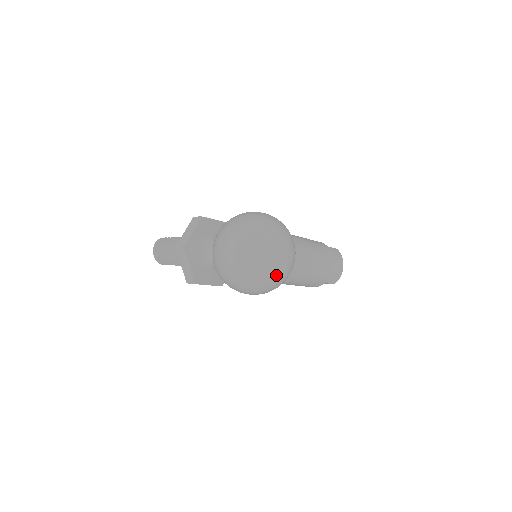
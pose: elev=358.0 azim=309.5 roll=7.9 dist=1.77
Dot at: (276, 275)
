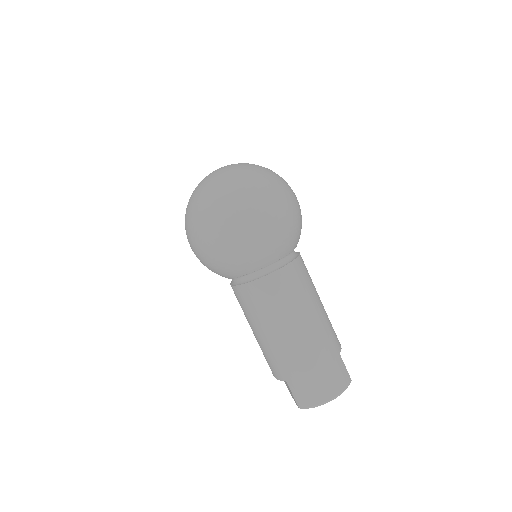
Dot at: (217, 227)
